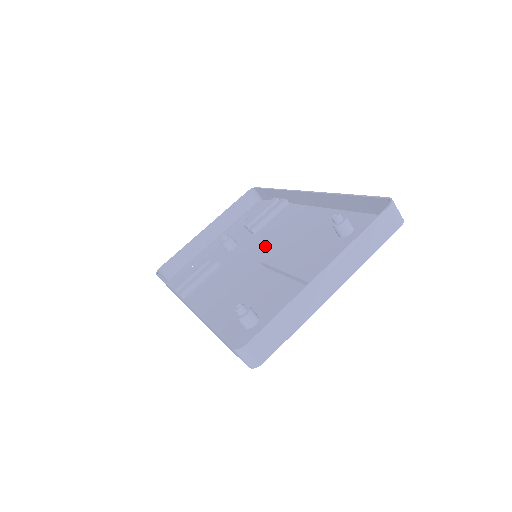
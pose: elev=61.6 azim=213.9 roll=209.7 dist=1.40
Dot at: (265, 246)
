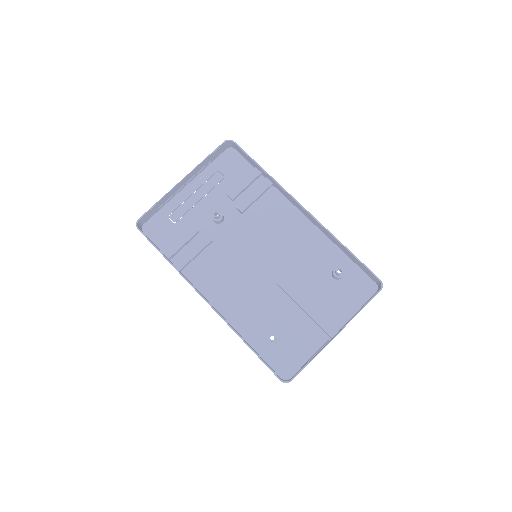
Dot at: (261, 244)
